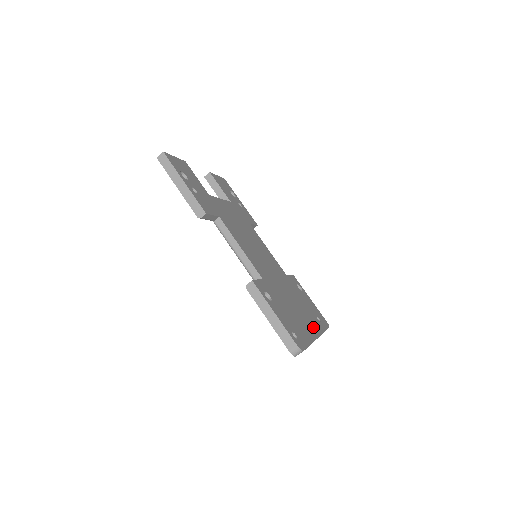
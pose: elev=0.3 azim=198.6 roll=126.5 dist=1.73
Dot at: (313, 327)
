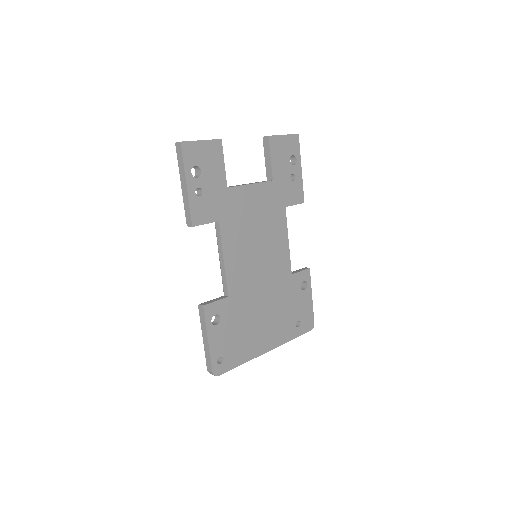
Dot at: (273, 339)
